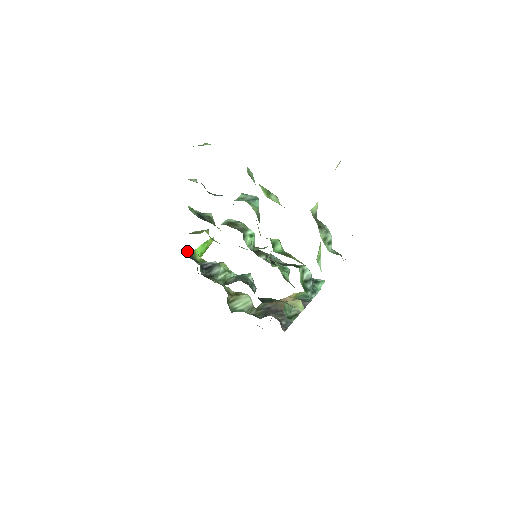
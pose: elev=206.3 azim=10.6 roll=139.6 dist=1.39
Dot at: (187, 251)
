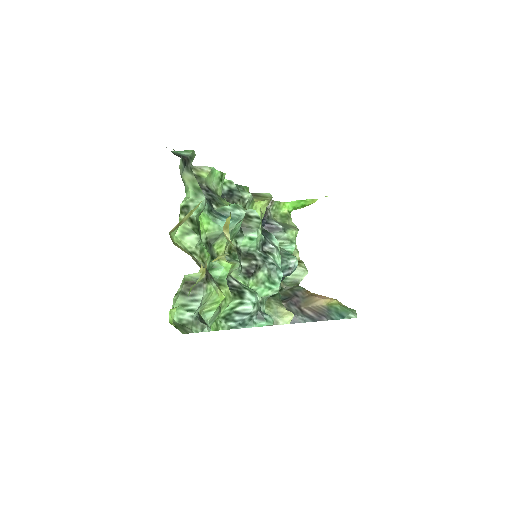
Dot at: occluded
